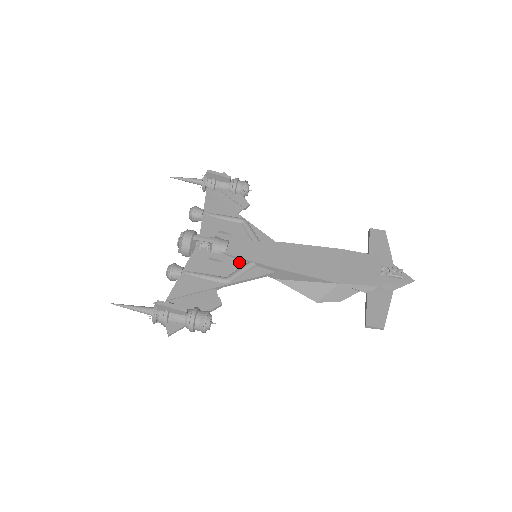
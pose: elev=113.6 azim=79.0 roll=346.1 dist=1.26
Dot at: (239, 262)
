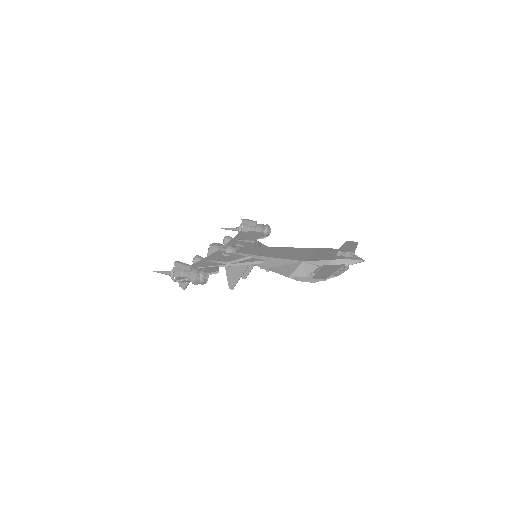
Dot at: (241, 256)
